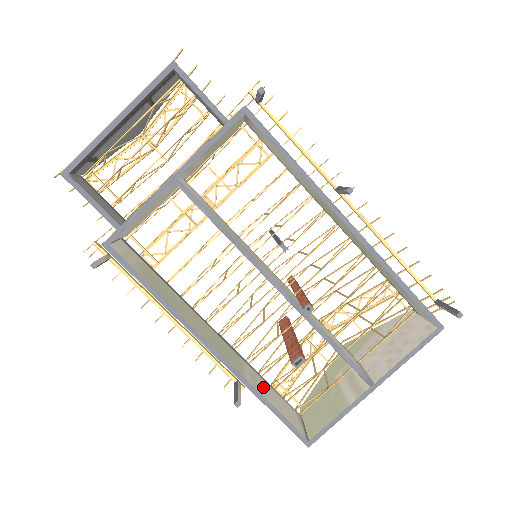
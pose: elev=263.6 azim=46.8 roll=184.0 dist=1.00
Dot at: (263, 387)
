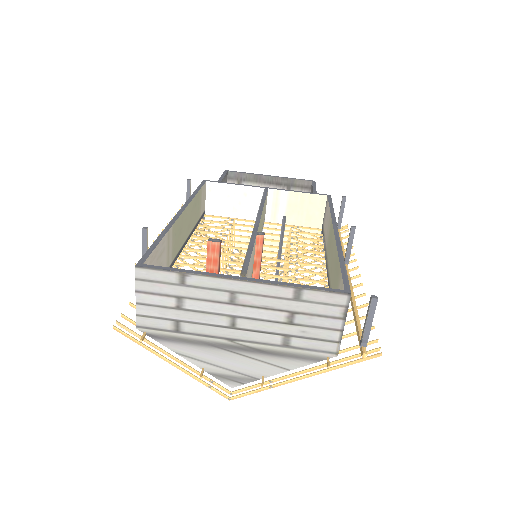
Dot at: (165, 256)
